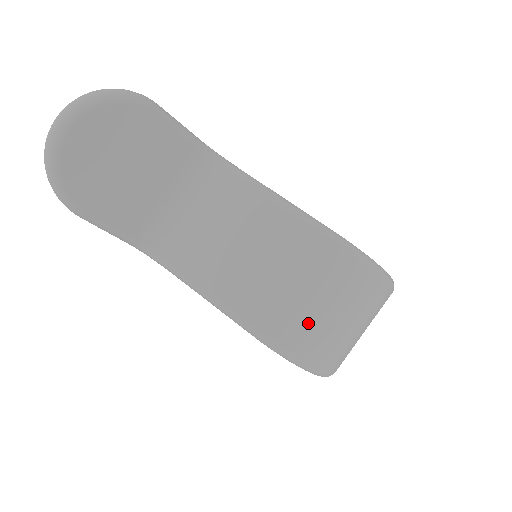
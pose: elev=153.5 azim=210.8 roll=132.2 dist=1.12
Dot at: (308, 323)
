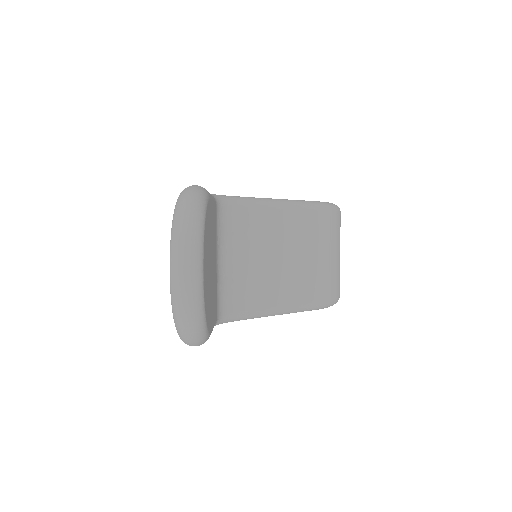
Dot at: (336, 273)
